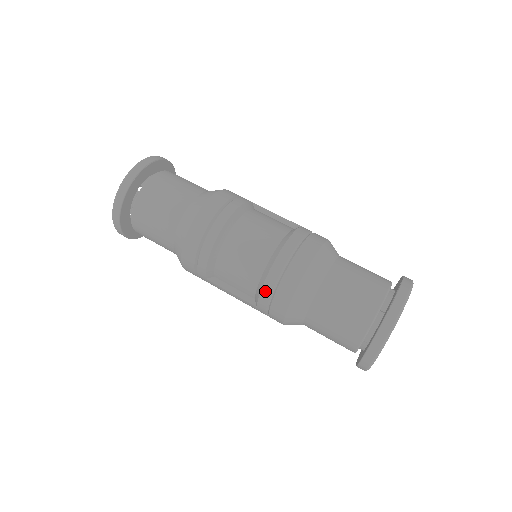
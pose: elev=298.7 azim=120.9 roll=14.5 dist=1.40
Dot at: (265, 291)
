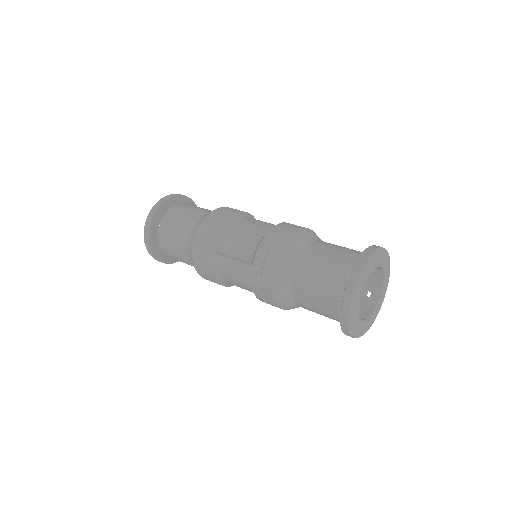
Dot at: (264, 242)
